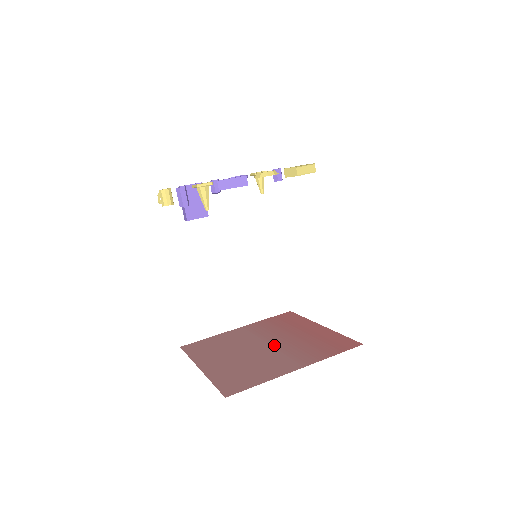
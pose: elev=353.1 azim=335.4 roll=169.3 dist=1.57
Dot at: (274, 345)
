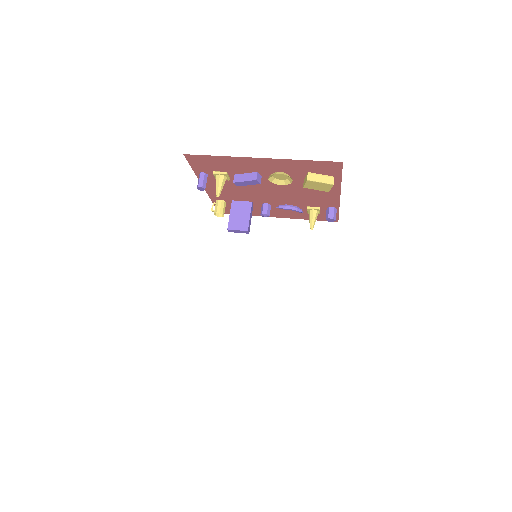
Dot at: occluded
